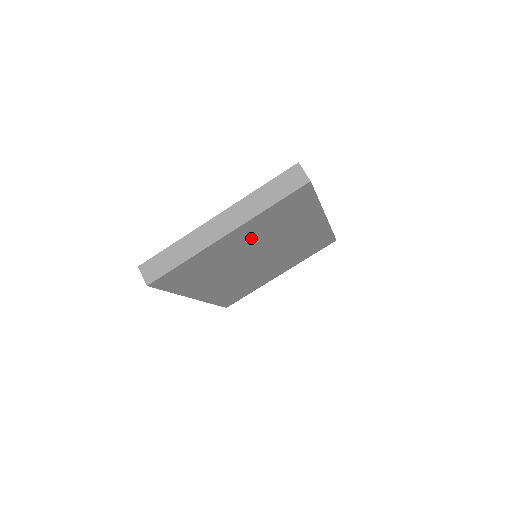
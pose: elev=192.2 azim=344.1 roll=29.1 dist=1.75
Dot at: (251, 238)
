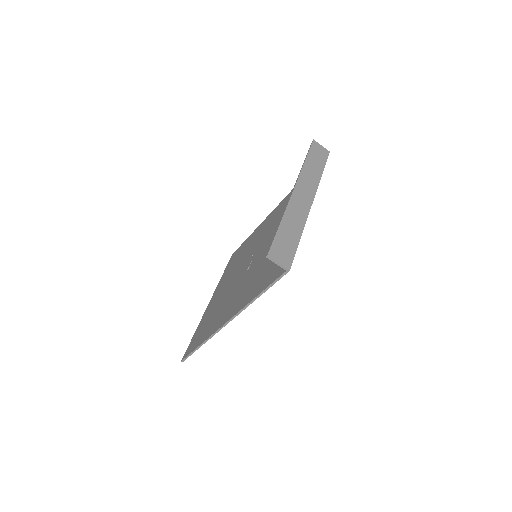
Dot at: occluded
